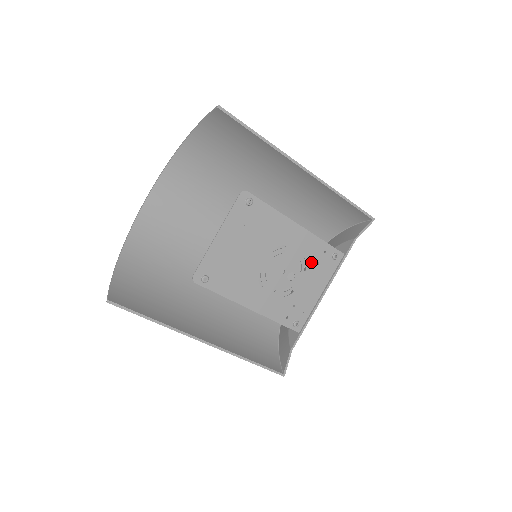
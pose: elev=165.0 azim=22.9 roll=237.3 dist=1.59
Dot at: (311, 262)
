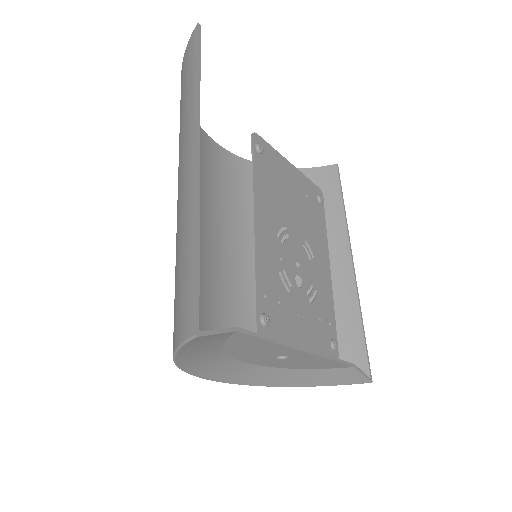
Dot at: (317, 307)
